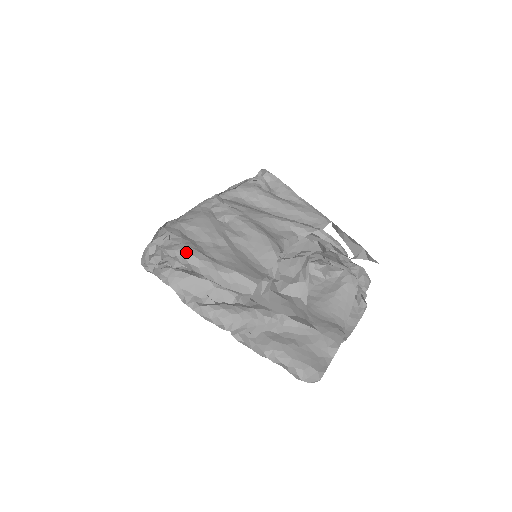
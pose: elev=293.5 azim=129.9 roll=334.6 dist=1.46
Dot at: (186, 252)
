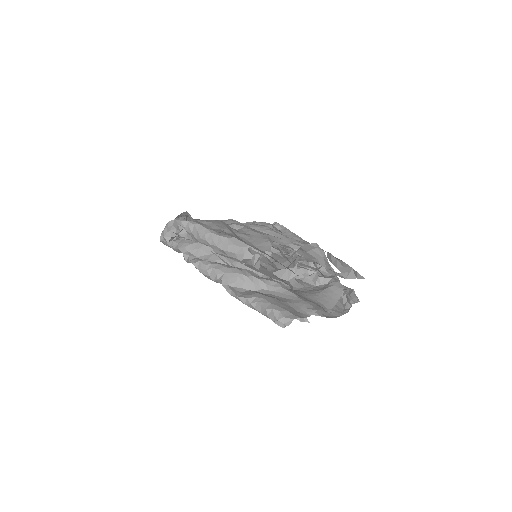
Dot at: (197, 223)
